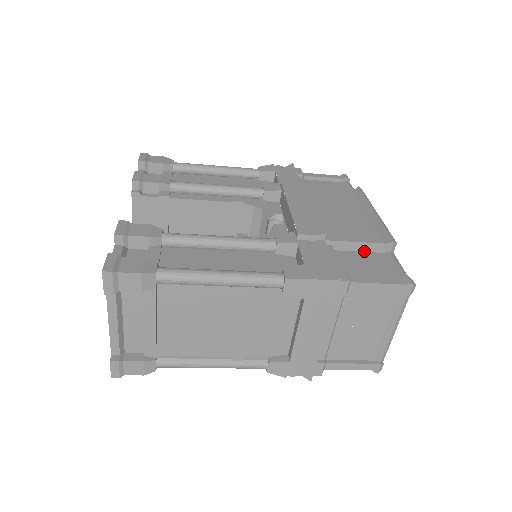
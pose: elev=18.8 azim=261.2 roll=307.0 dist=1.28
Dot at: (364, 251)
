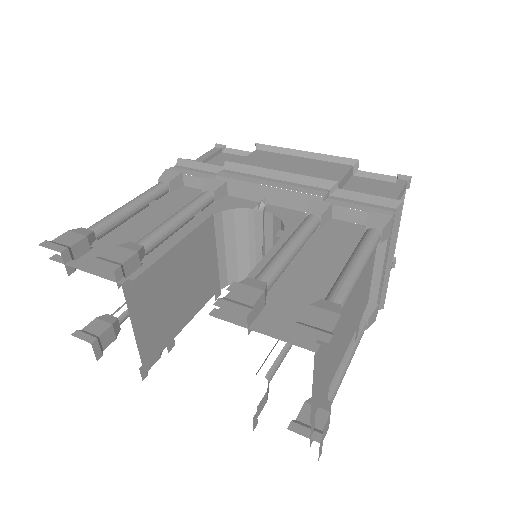
Dot at: (347, 182)
